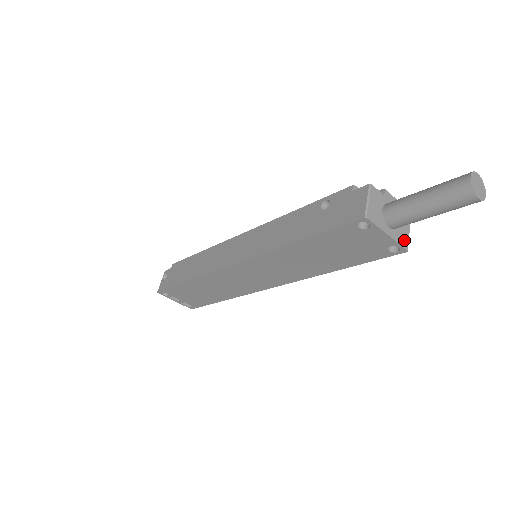
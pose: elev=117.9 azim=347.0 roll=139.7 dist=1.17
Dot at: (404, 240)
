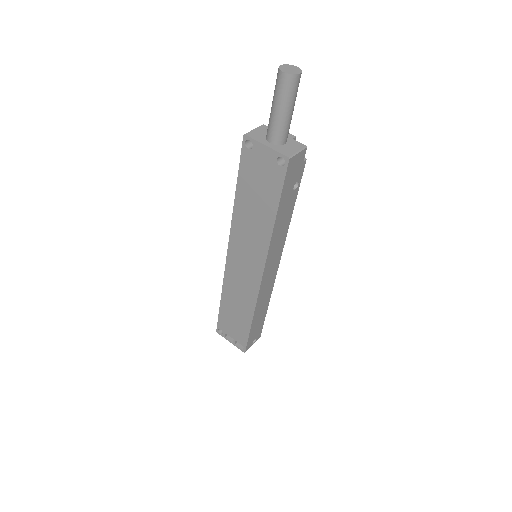
Dot at: (287, 152)
